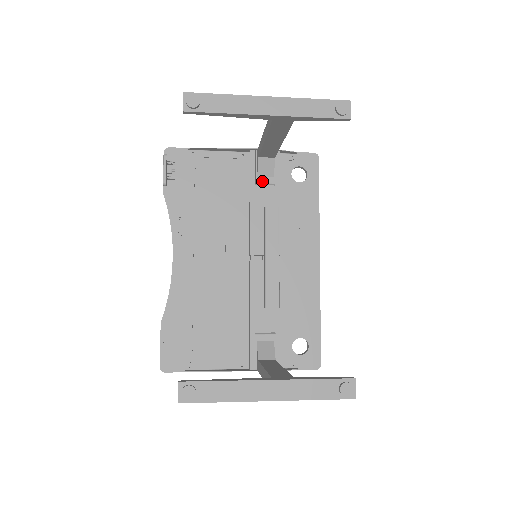
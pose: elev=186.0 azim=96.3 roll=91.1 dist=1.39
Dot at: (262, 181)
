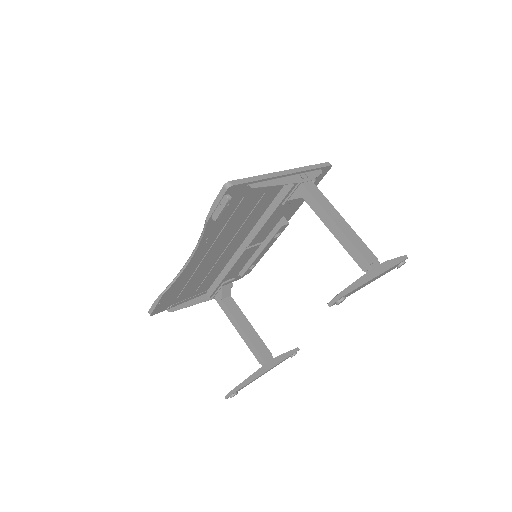
Dot at: (288, 203)
